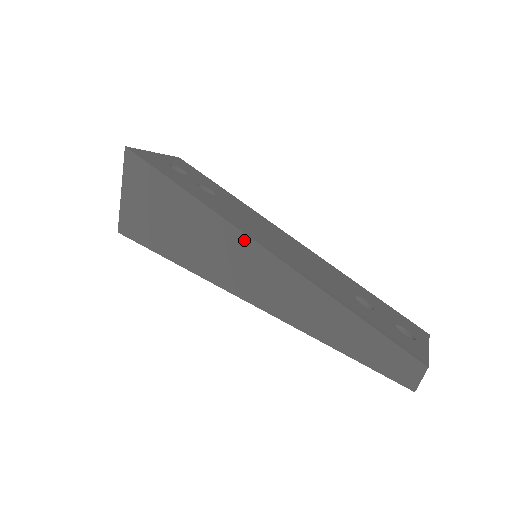
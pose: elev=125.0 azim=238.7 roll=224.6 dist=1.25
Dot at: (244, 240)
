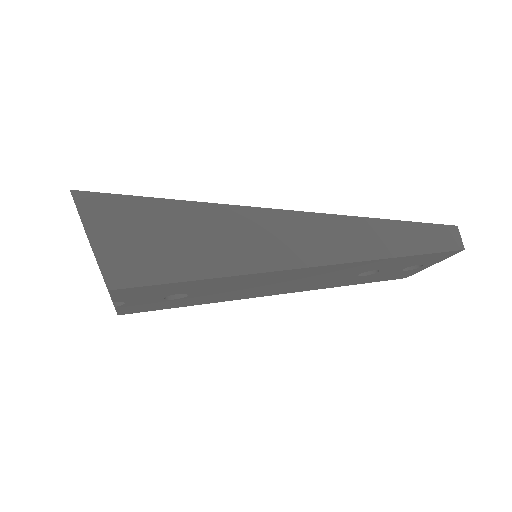
Dot at: (265, 214)
